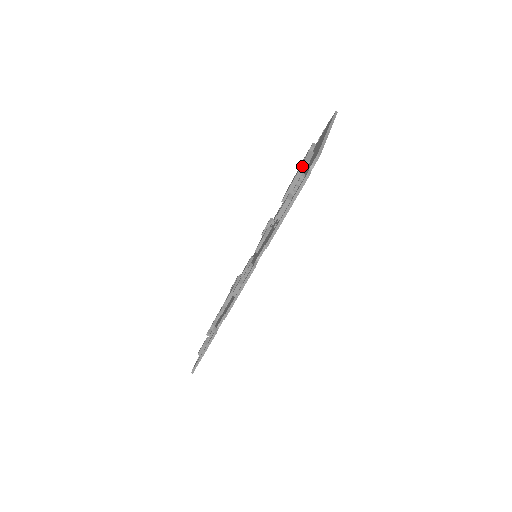
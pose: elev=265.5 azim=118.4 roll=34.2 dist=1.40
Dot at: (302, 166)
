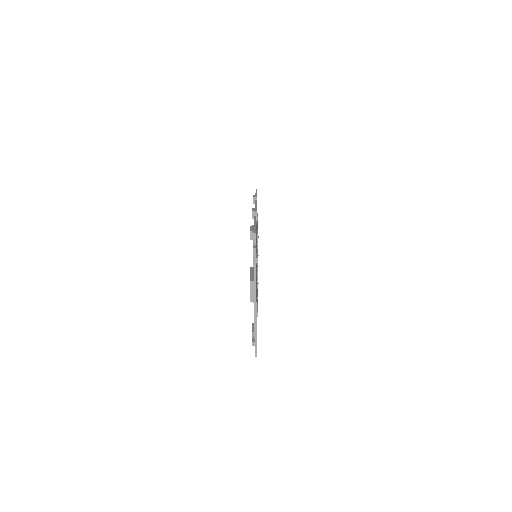
Dot at: (251, 300)
